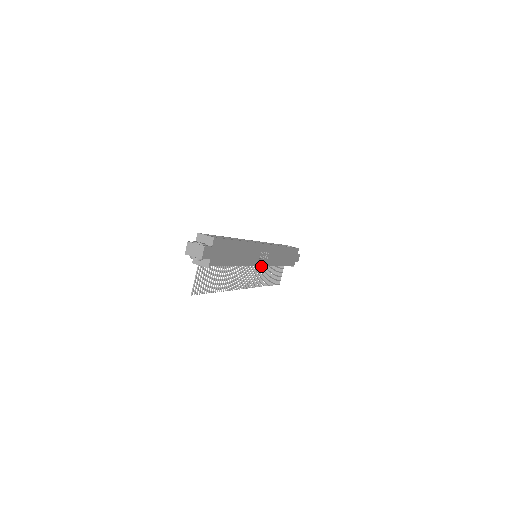
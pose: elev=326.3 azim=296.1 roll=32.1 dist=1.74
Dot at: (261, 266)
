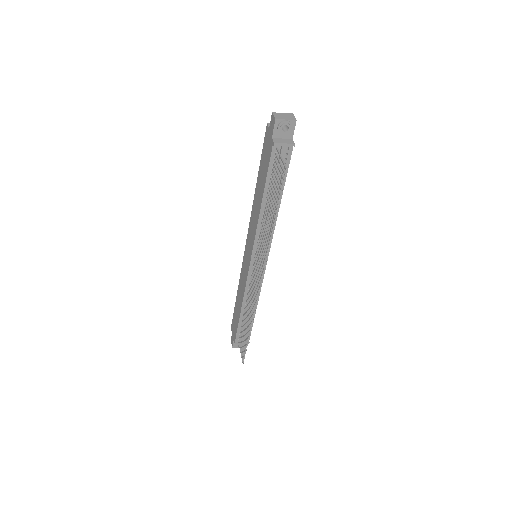
Dot at: (250, 290)
